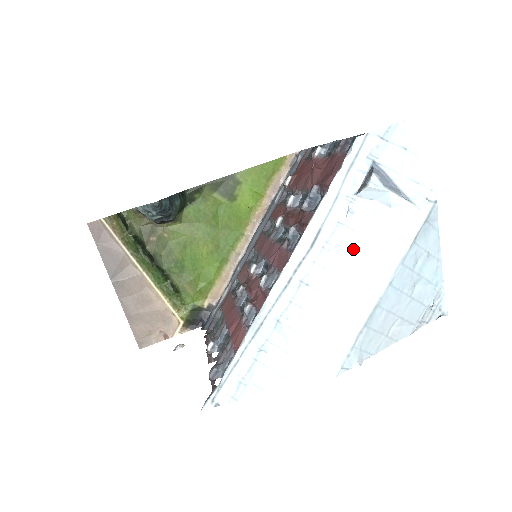
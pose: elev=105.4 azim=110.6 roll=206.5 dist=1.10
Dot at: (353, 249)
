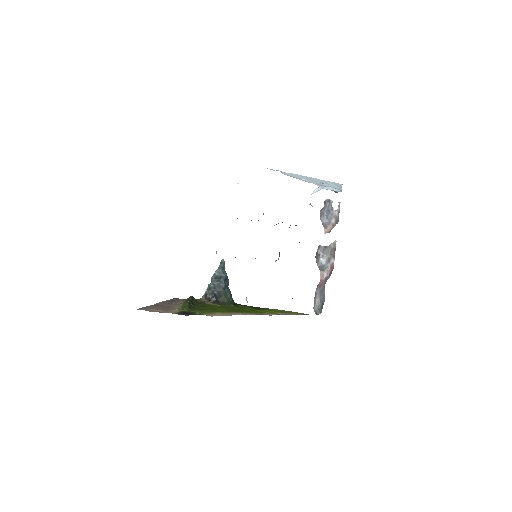
Dot at: occluded
